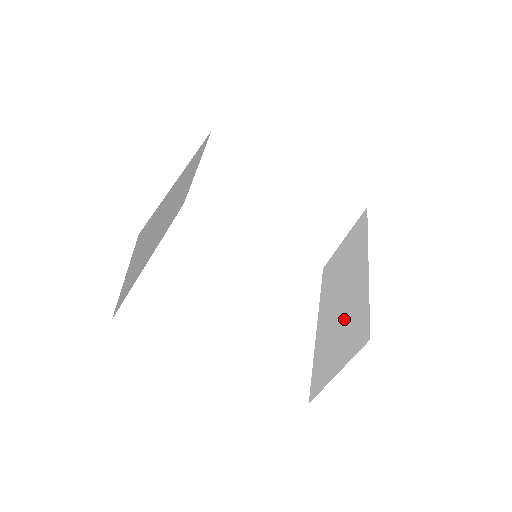
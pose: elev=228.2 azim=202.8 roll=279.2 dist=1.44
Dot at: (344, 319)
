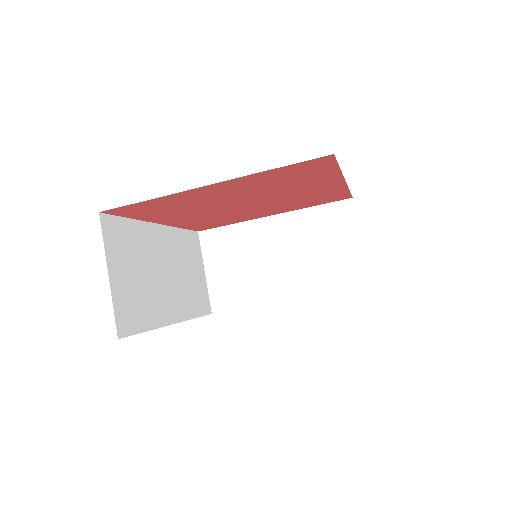
Dot at: occluded
